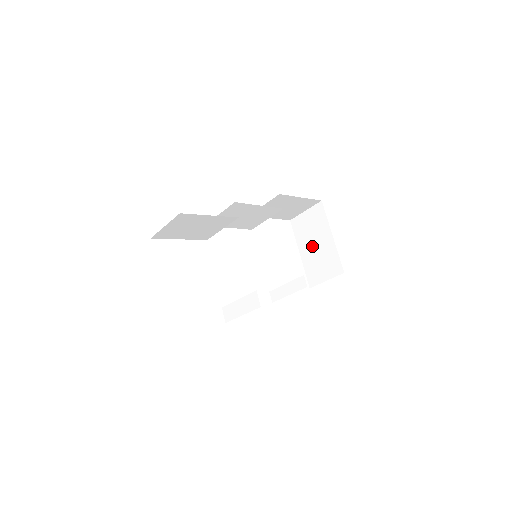
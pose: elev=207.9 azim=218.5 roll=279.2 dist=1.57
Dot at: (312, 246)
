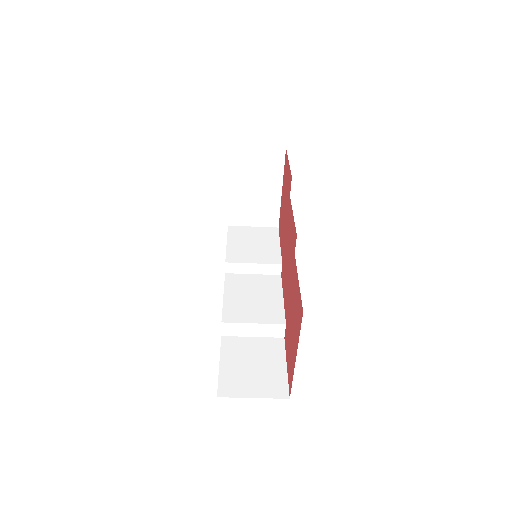
Dot at: (250, 188)
